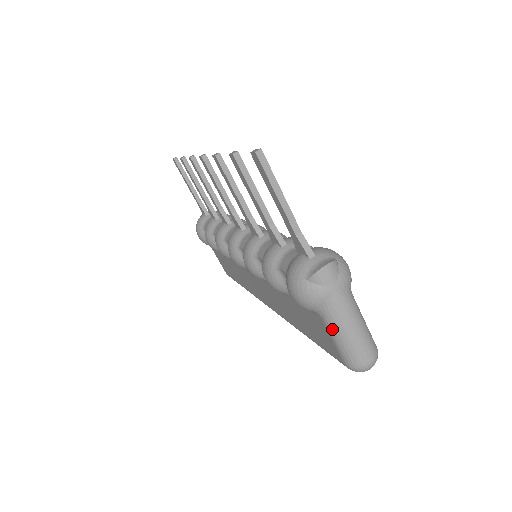
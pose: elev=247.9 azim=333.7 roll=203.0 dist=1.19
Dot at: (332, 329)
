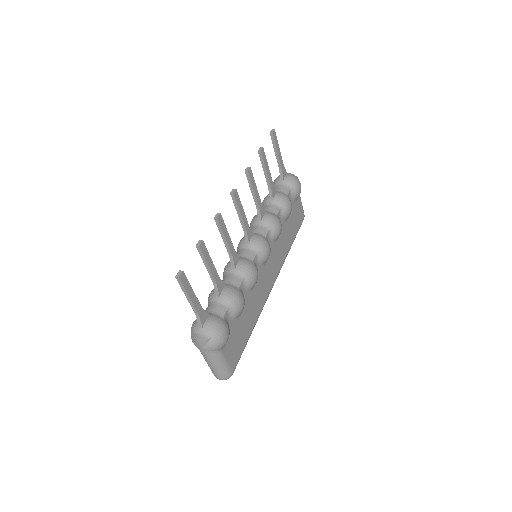
Dot at: occluded
